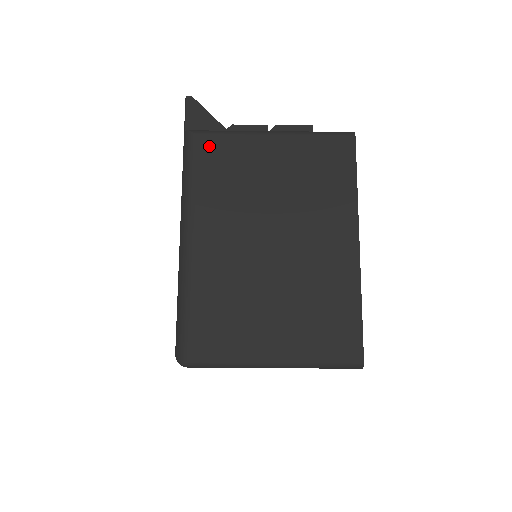
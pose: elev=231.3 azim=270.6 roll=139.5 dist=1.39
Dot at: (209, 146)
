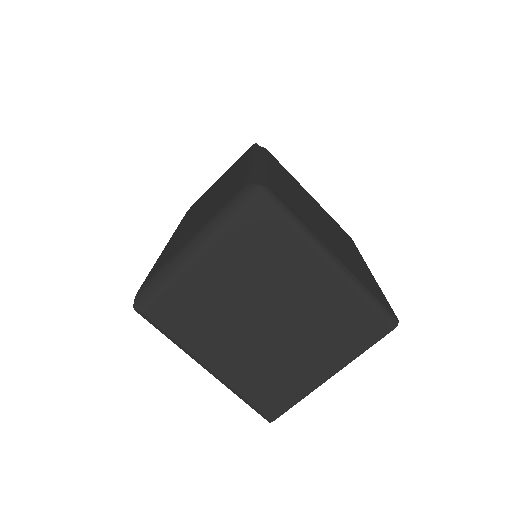
Dot at: (276, 160)
